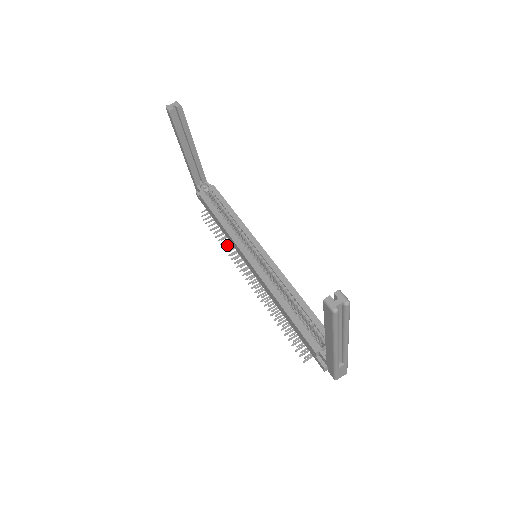
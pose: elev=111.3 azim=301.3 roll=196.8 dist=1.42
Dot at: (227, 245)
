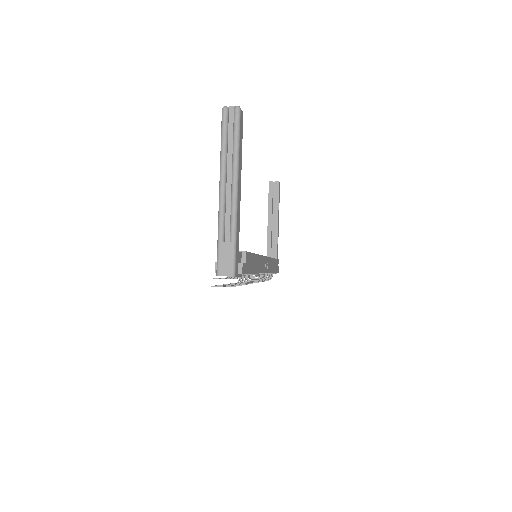
Dot at: occluded
